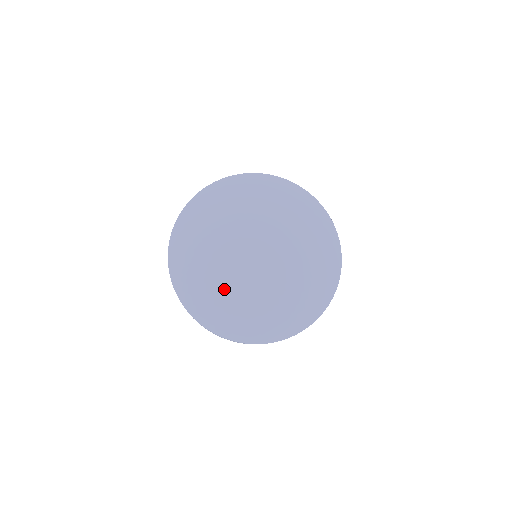
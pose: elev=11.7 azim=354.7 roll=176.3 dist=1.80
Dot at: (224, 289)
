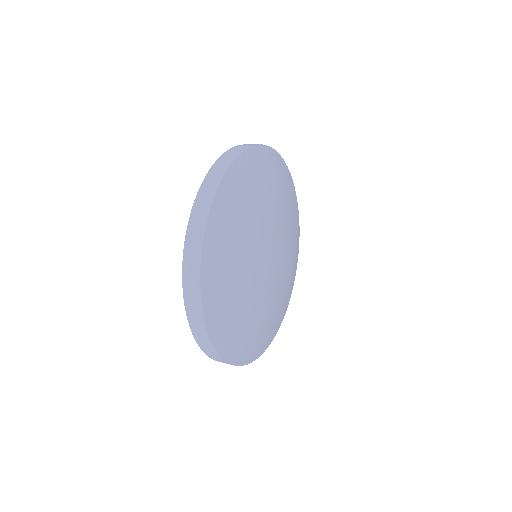
Dot at: (270, 314)
